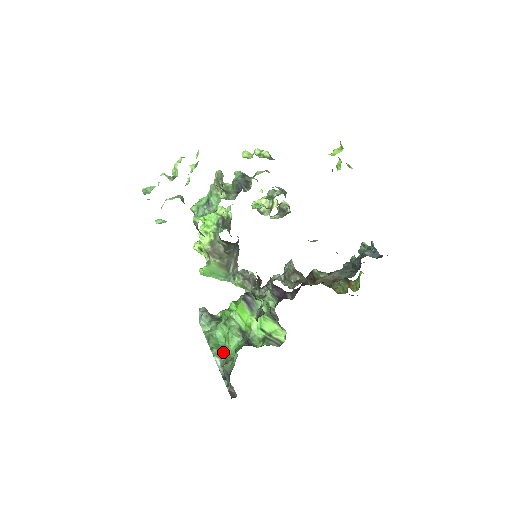
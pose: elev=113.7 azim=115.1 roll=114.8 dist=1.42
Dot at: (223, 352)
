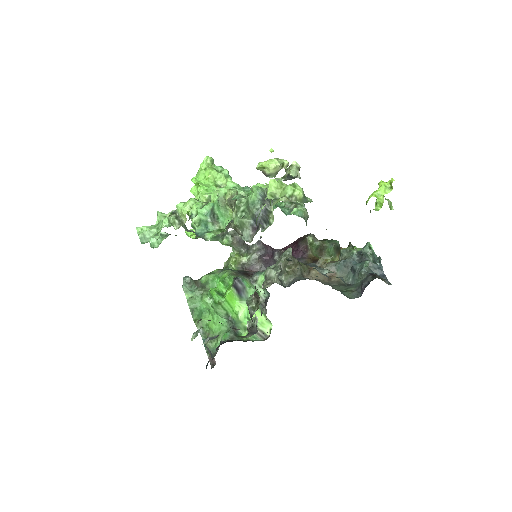
Dot at: (206, 323)
